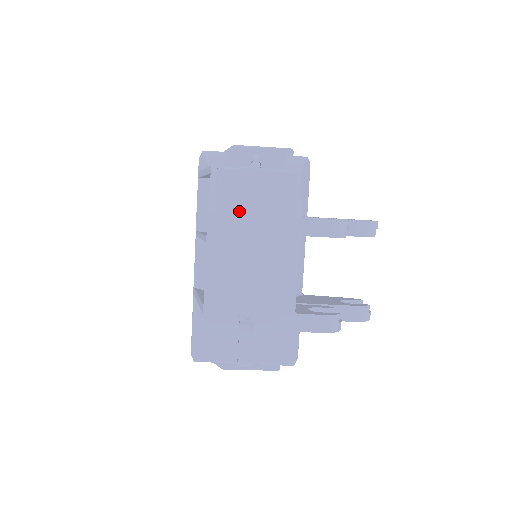
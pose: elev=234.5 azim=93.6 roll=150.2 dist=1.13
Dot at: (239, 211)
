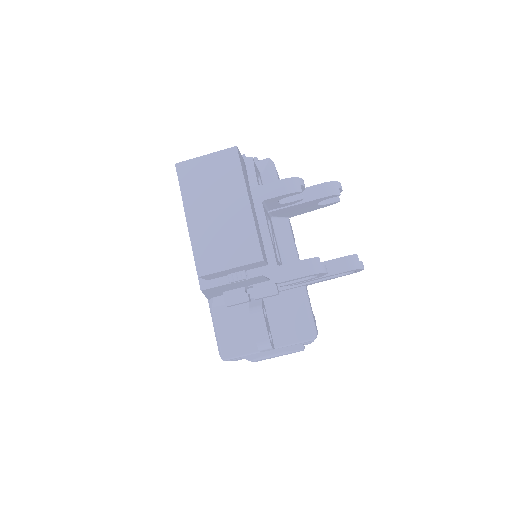
Dot at: (199, 189)
